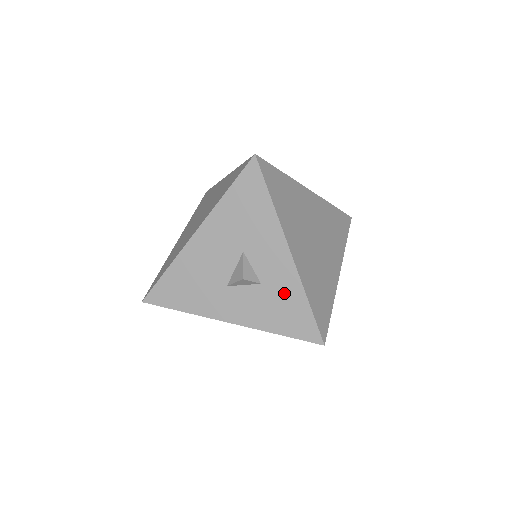
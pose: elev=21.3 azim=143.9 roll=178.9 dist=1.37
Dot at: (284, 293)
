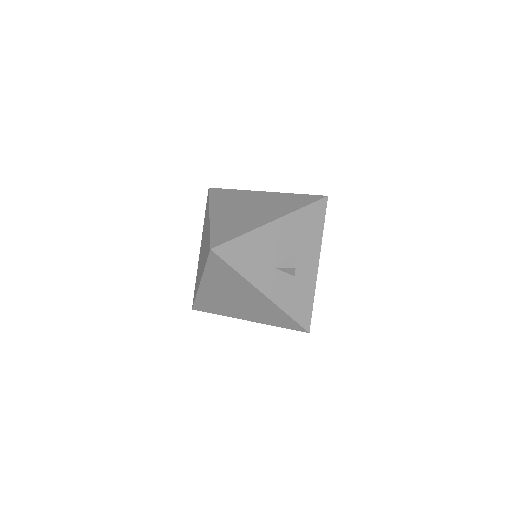
Dot at: (304, 289)
